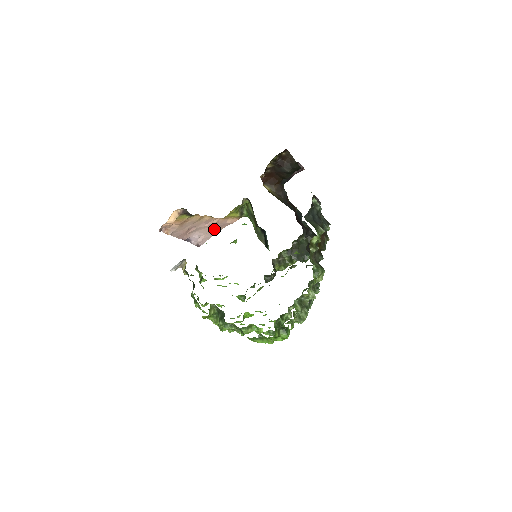
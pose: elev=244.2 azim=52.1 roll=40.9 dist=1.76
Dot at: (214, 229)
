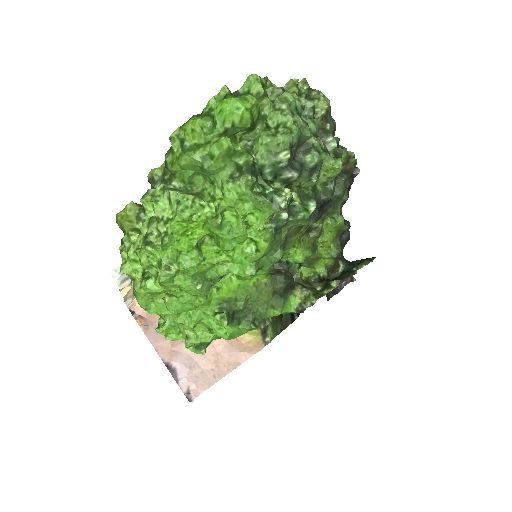
Dot at: (220, 364)
